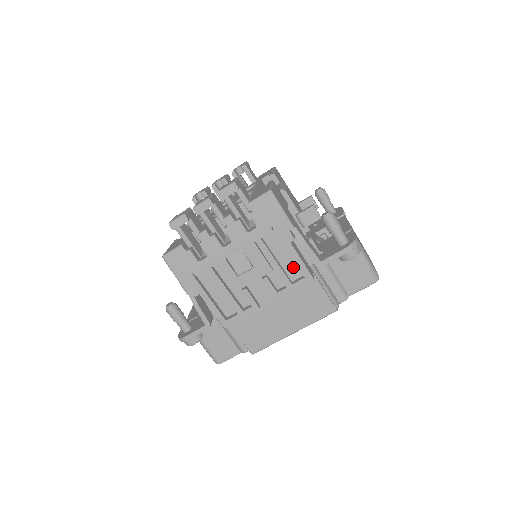
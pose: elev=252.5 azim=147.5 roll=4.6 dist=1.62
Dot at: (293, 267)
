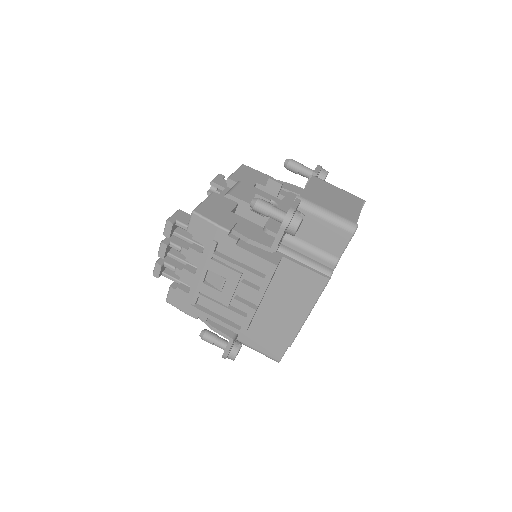
Dot at: (257, 262)
